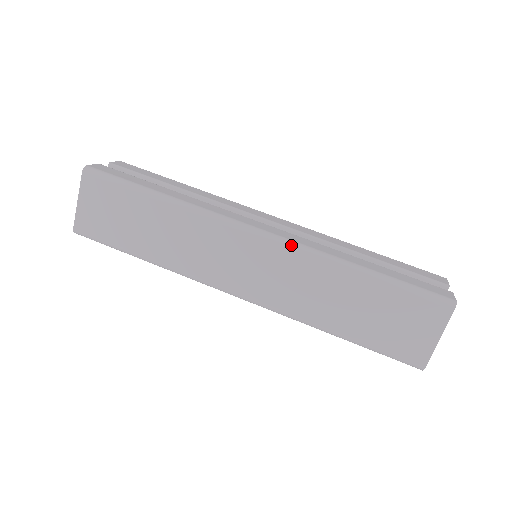
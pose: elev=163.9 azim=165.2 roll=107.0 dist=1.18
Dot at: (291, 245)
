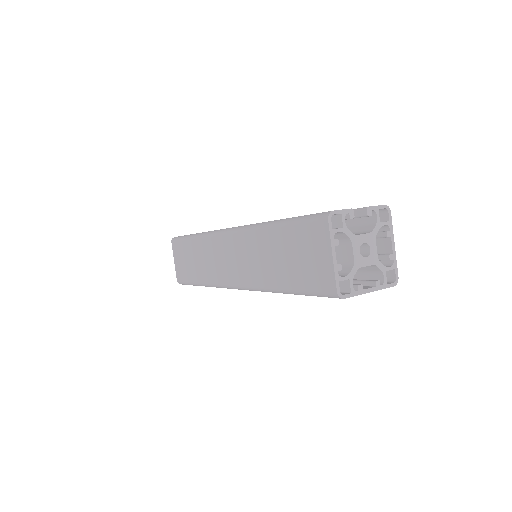
Dot at: (240, 229)
